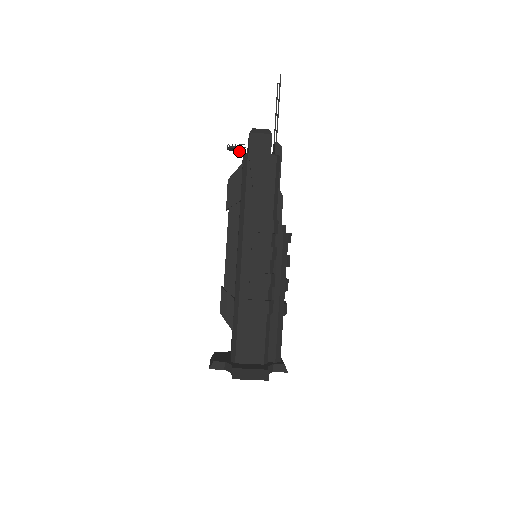
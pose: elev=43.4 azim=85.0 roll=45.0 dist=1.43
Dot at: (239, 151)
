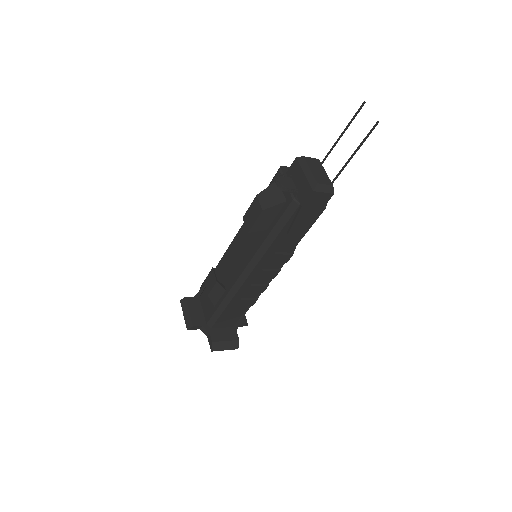
Dot at: (286, 181)
